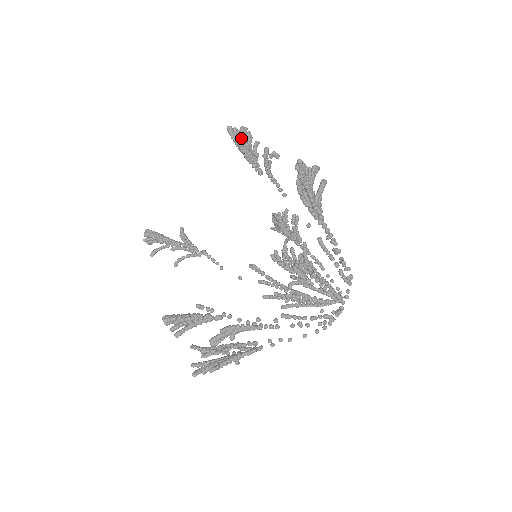
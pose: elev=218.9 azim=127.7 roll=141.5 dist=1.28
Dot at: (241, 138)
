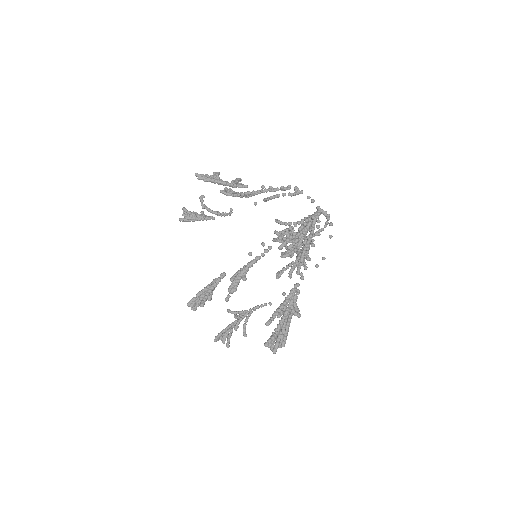
Dot at: (187, 215)
